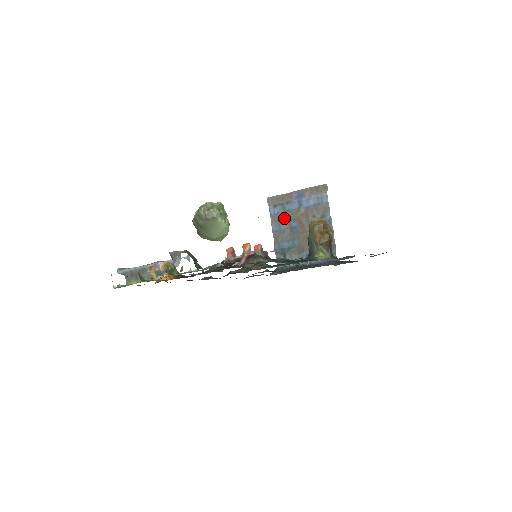
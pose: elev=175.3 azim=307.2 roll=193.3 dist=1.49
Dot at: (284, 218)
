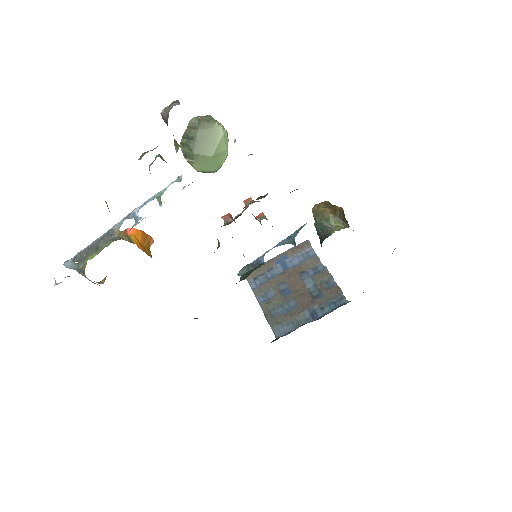
Dot at: (269, 285)
